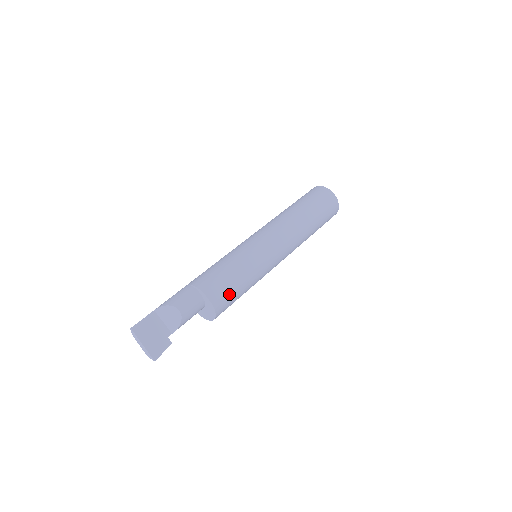
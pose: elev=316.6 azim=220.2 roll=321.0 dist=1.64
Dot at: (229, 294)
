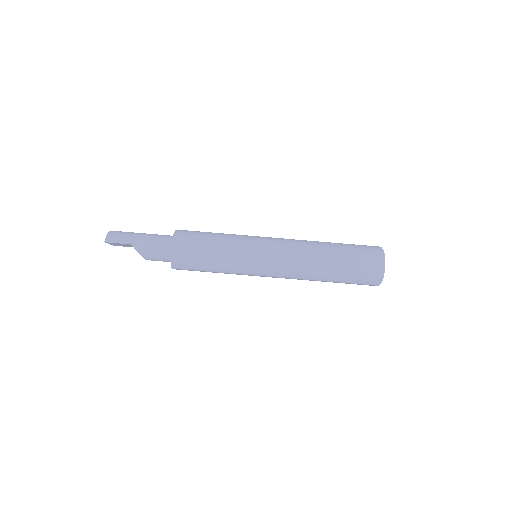
Dot at: occluded
